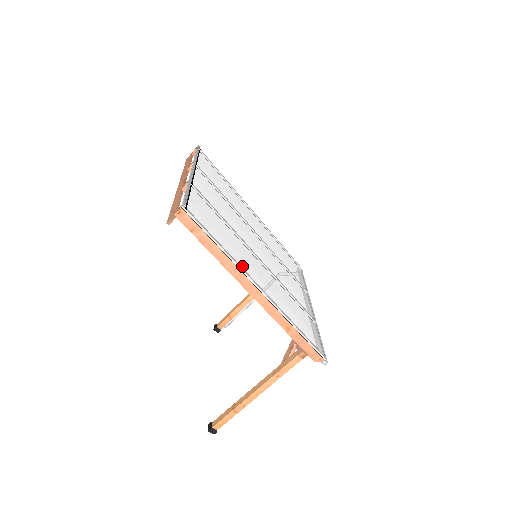
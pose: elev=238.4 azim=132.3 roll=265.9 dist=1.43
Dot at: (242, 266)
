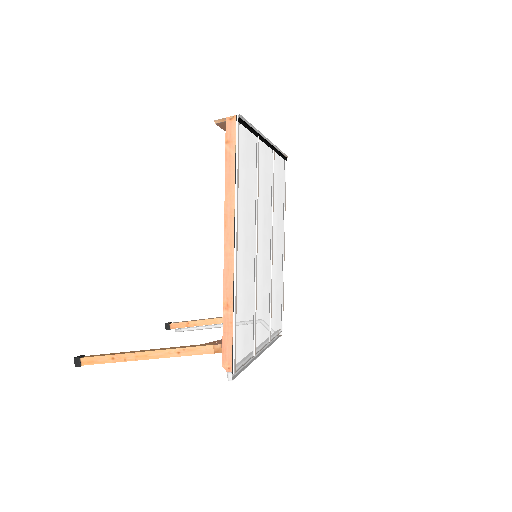
Dot at: (239, 212)
